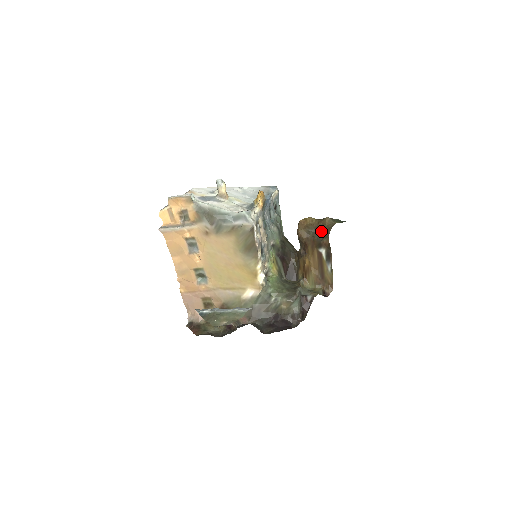
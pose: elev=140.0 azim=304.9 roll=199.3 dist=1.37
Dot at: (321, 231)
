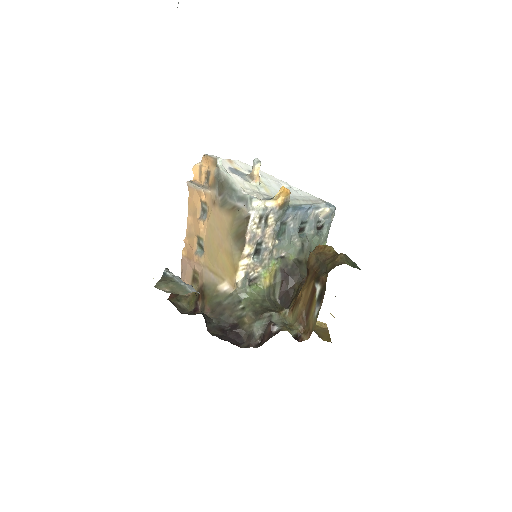
Dot at: (327, 264)
